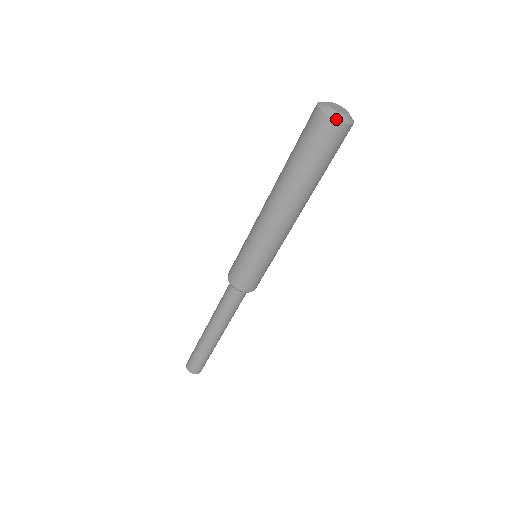
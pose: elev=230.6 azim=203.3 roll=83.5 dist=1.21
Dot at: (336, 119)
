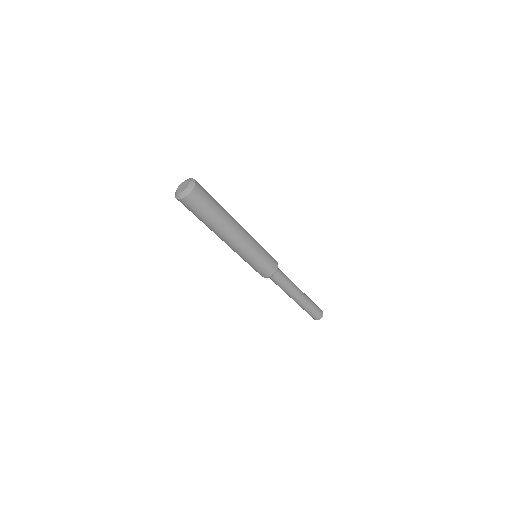
Dot at: (186, 195)
